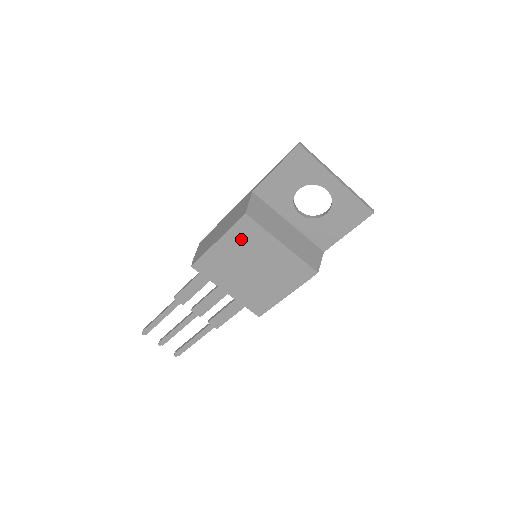
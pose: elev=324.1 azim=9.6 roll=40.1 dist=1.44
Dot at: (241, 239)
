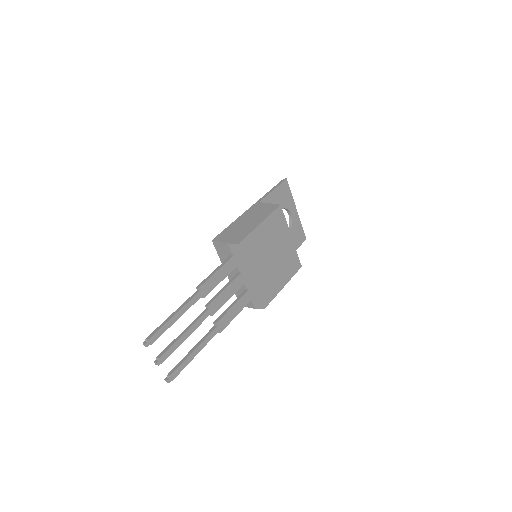
Dot at: (273, 226)
